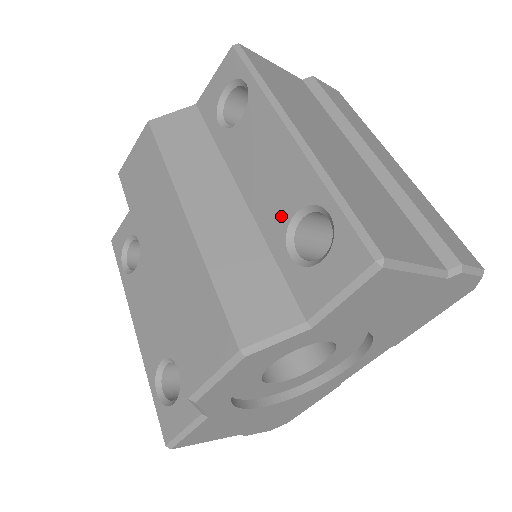
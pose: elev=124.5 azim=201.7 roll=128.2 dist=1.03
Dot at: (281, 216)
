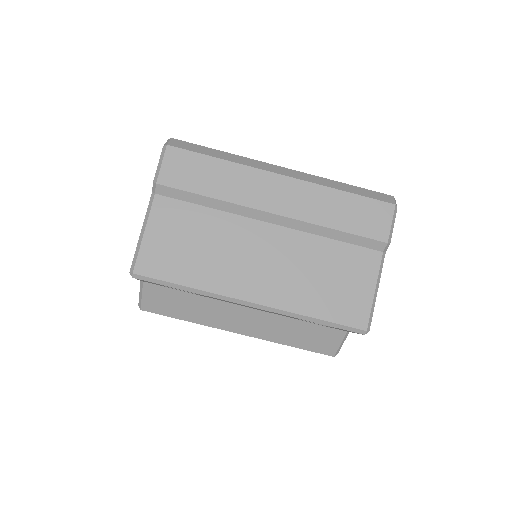
Dot at: occluded
